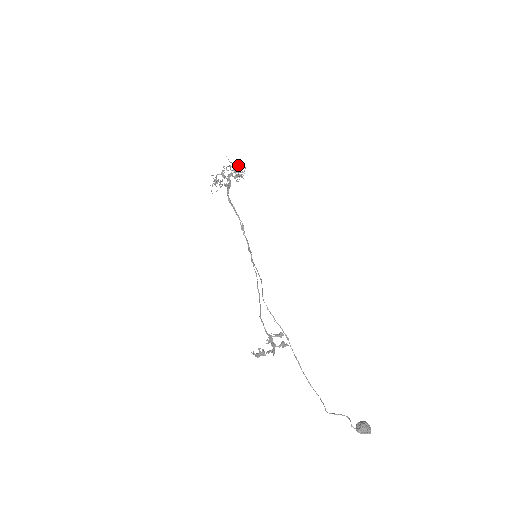
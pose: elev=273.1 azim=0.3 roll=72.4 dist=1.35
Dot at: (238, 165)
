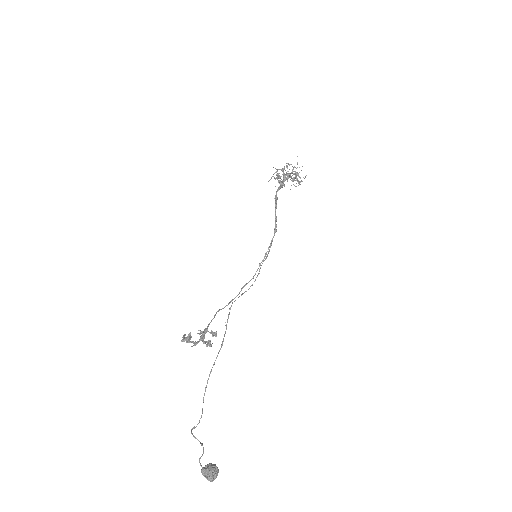
Dot at: occluded
